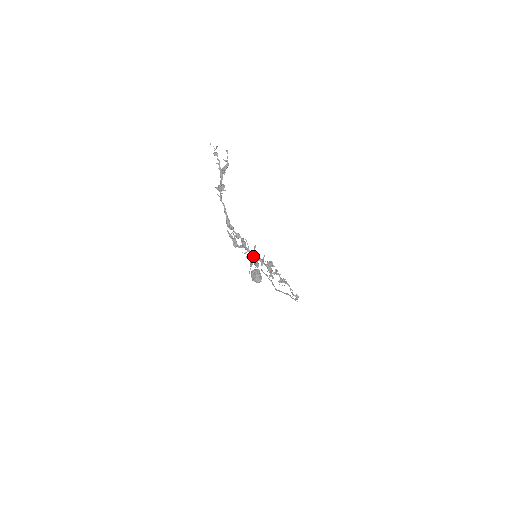
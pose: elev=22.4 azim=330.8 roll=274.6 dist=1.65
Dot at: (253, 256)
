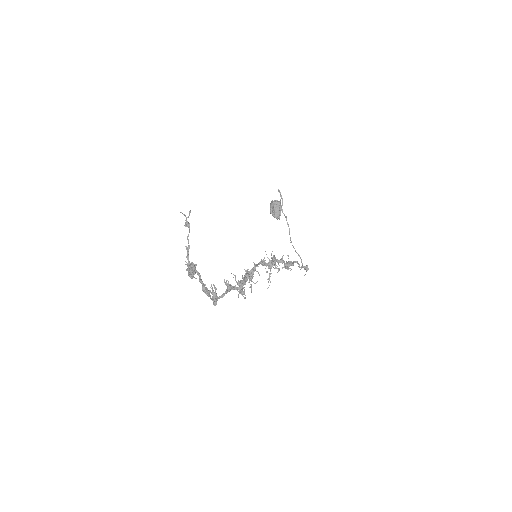
Dot at: (241, 292)
